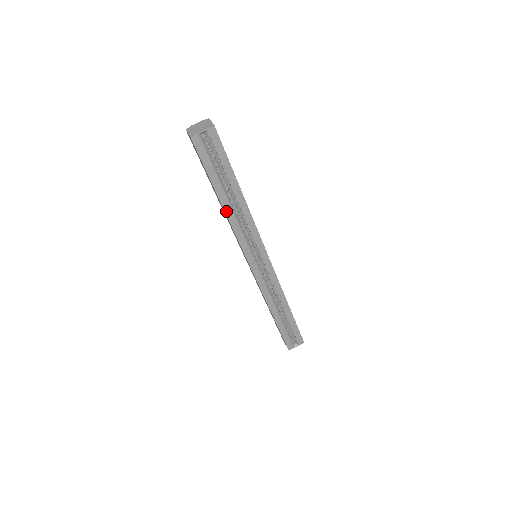
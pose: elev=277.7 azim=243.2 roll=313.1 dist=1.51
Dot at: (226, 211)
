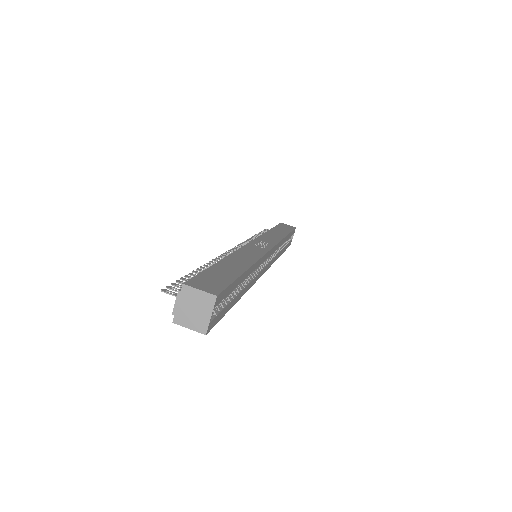
Dot at: (244, 293)
